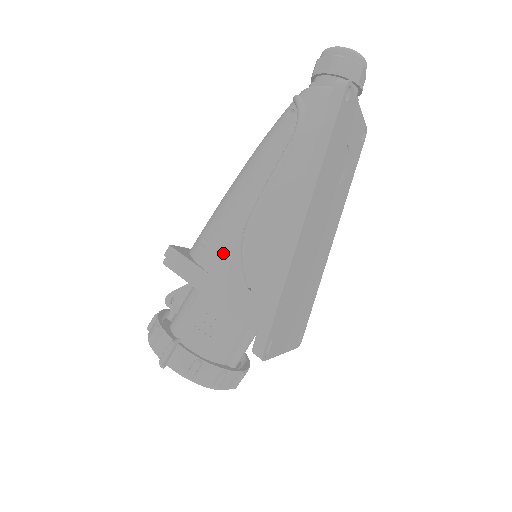
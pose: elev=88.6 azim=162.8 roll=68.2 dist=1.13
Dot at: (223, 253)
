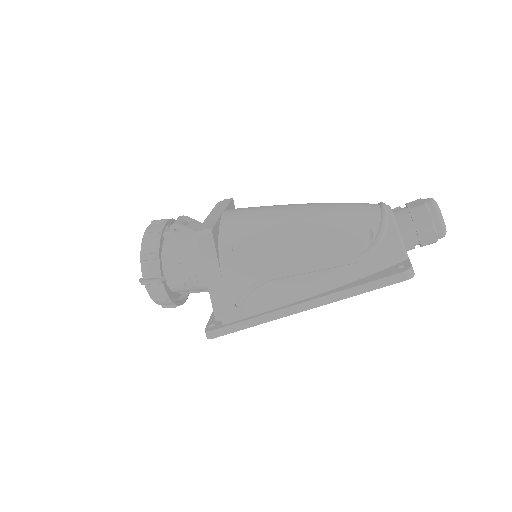
Dot at: (241, 273)
